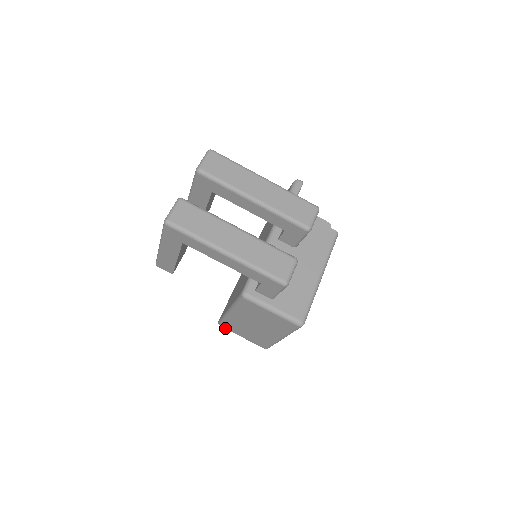
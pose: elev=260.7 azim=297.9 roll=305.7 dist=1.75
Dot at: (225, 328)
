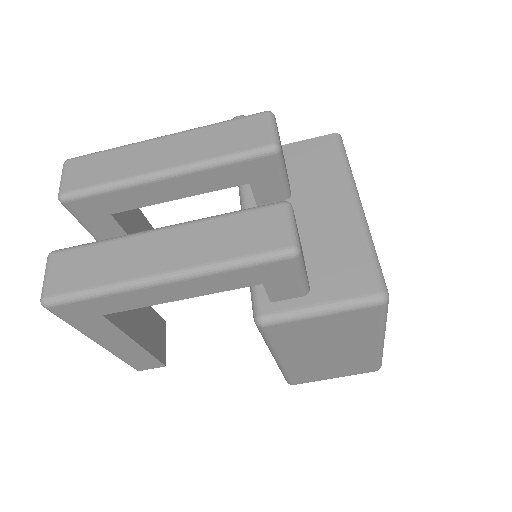
Dot at: (301, 383)
